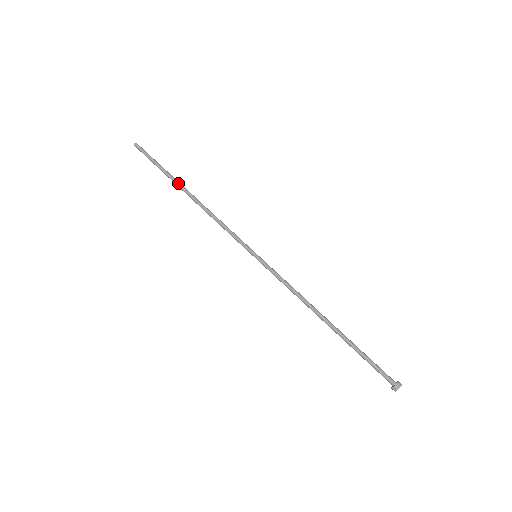
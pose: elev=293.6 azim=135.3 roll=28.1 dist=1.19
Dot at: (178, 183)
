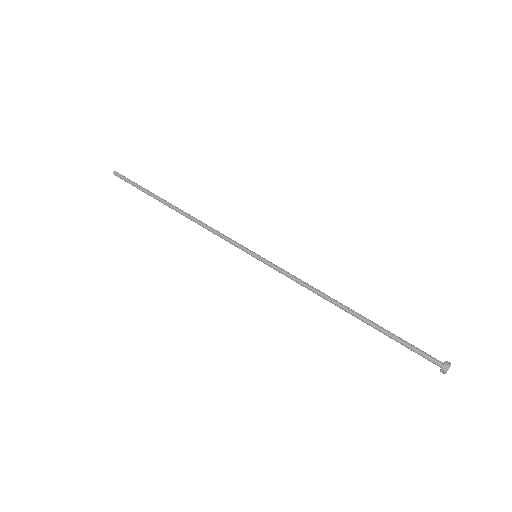
Dot at: (163, 200)
